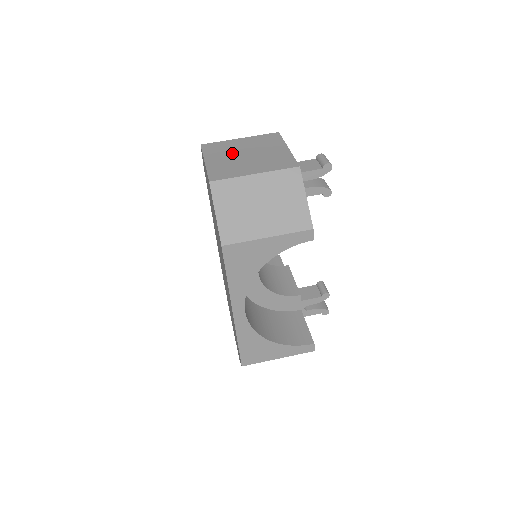
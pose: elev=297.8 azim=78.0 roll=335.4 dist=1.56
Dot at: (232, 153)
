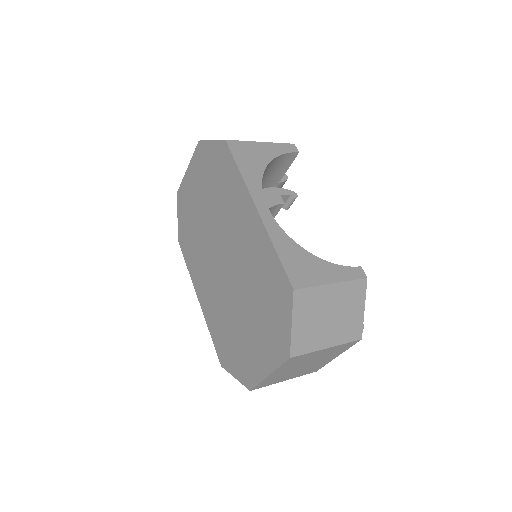
Dot at: occluded
